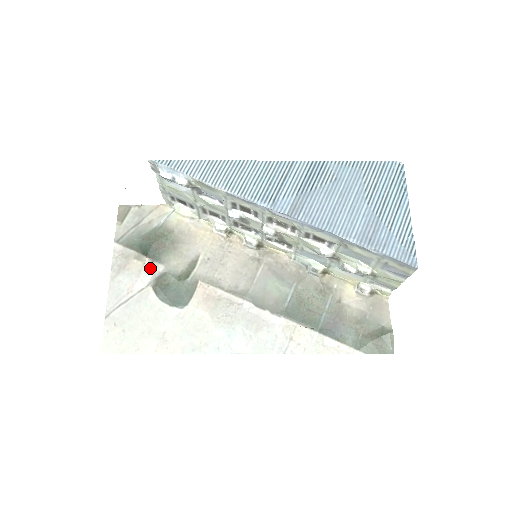
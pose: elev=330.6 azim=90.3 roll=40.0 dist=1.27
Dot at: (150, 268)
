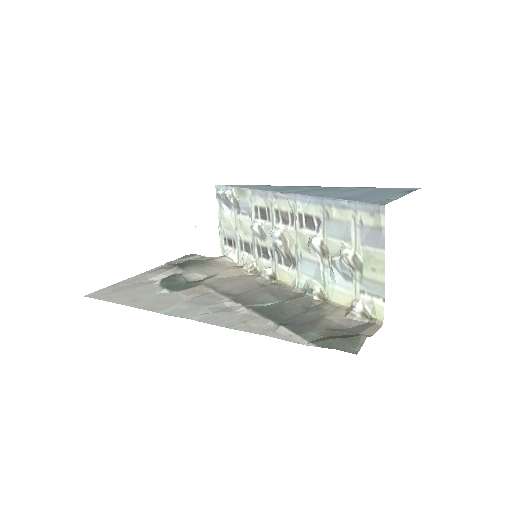
Dot at: (173, 271)
